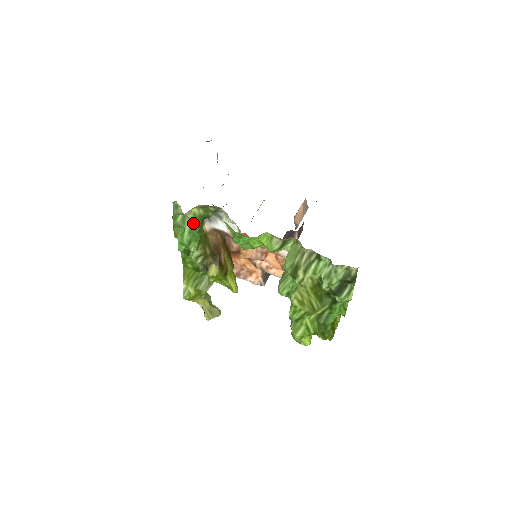
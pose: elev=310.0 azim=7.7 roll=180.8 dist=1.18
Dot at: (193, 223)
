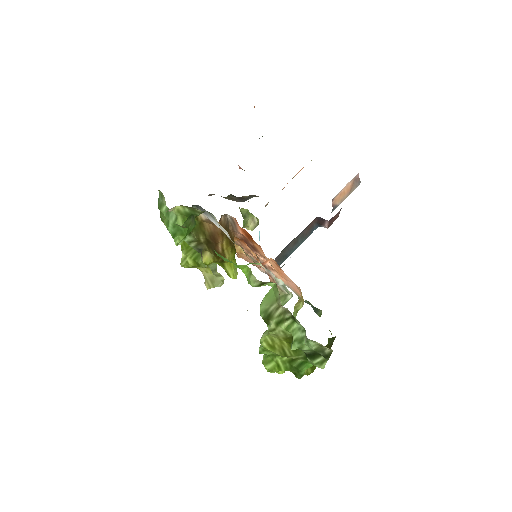
Dot at: (177, 219)
